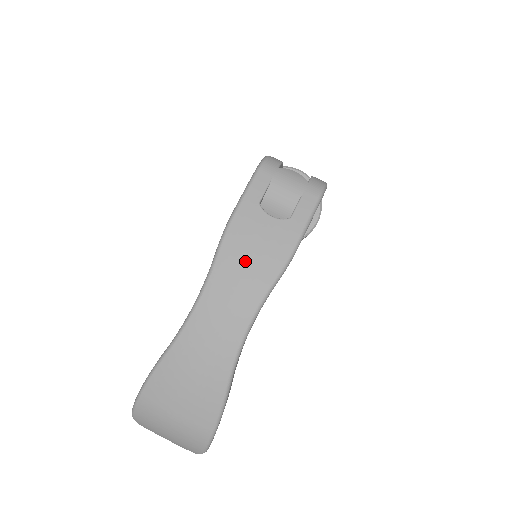
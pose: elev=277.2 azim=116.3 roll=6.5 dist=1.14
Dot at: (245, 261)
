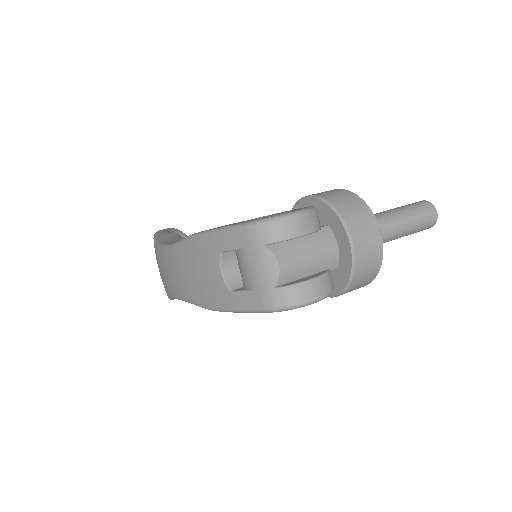
Dot at: (189, 270)
